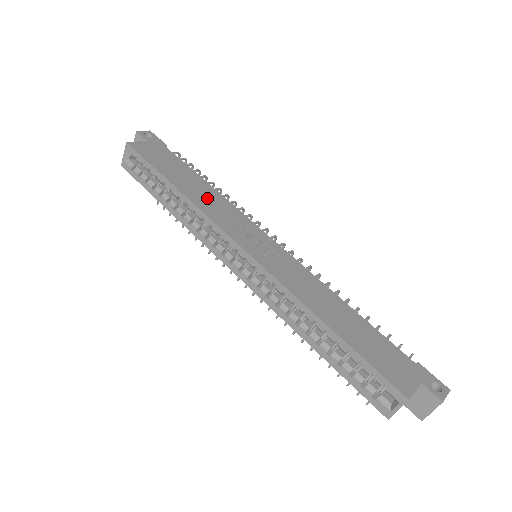
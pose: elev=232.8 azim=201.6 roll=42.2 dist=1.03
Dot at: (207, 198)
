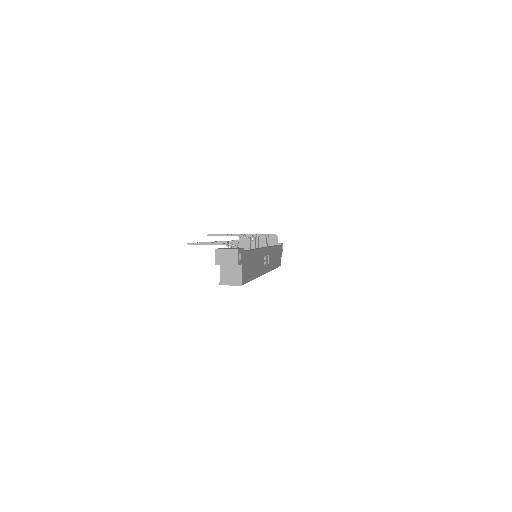
Dot at: (258, 263)
